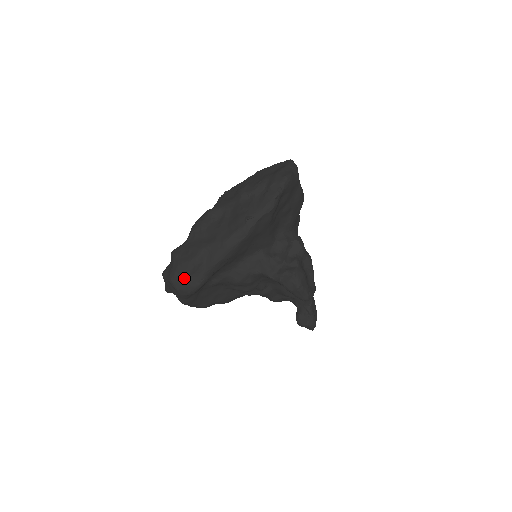
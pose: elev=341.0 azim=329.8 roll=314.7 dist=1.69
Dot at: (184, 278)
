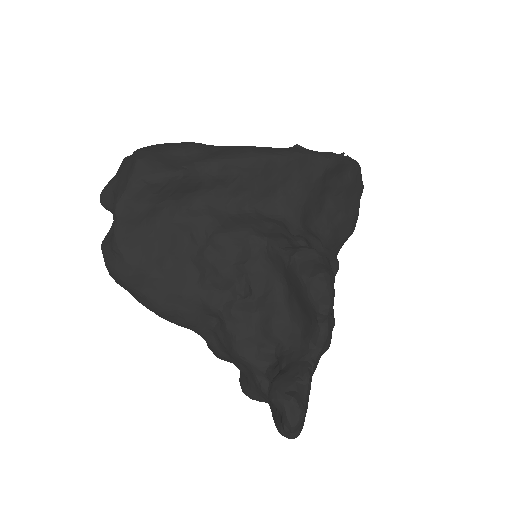
Dot at: (162, 152)
